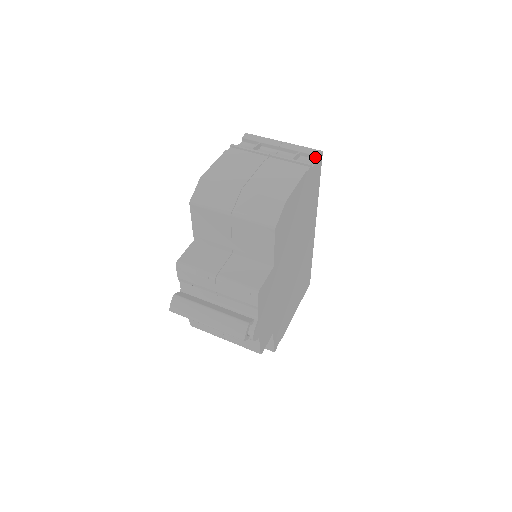
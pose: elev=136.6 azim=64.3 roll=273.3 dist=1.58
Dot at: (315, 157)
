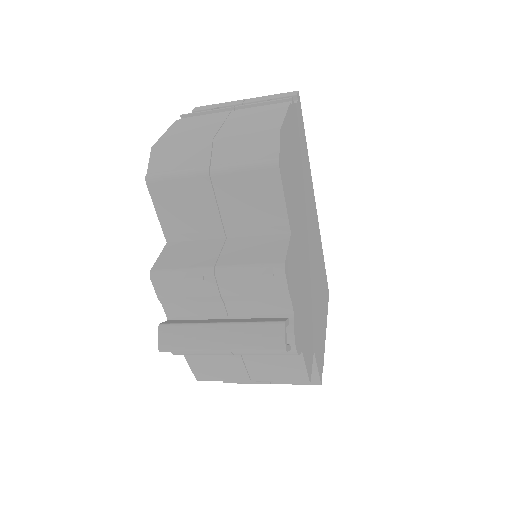
Dot at: occluded
